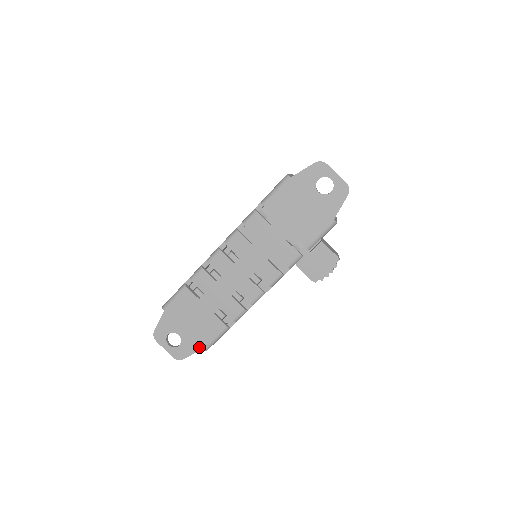
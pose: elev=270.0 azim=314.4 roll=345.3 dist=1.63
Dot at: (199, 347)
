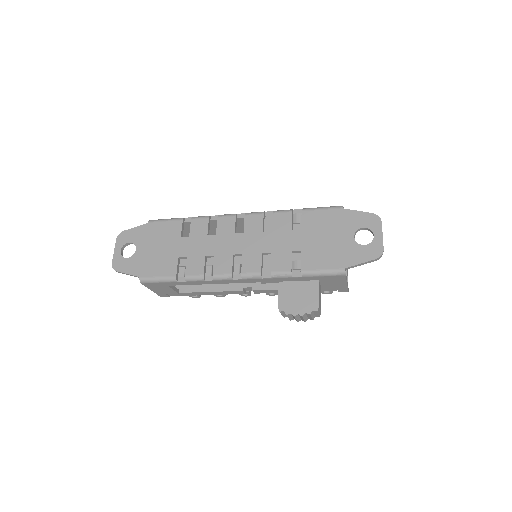
Dot at: (139, 273)
